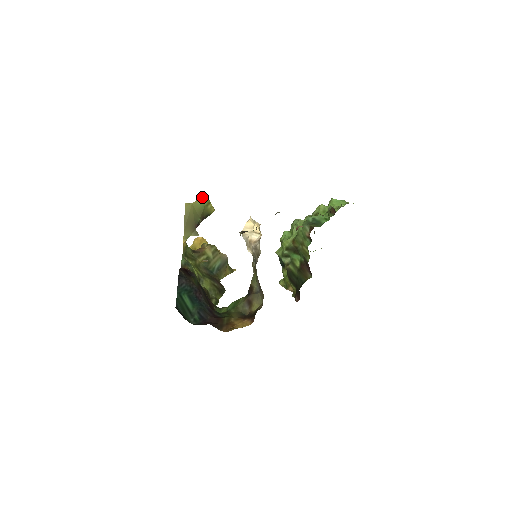
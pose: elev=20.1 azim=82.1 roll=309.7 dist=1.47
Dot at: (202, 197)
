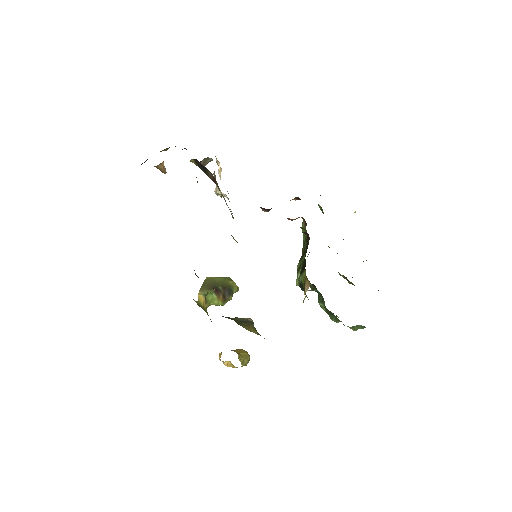
Dot at: (225, 277)
